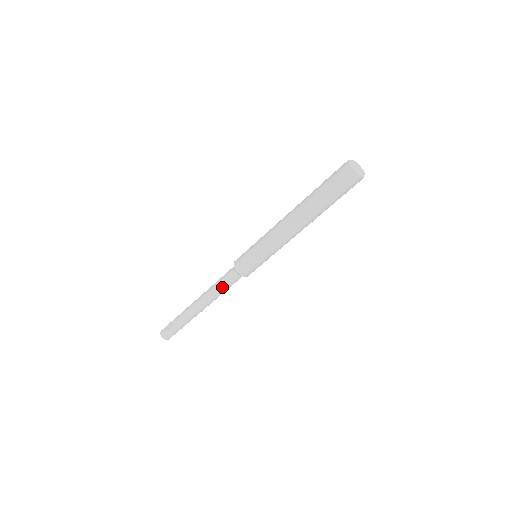
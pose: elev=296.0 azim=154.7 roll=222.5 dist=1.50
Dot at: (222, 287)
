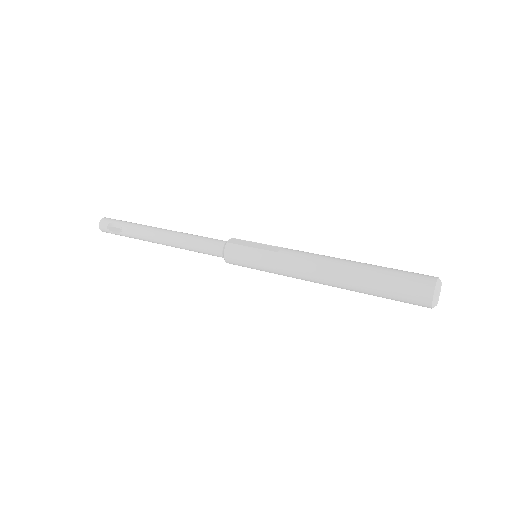
Dot at: (198, 252)
